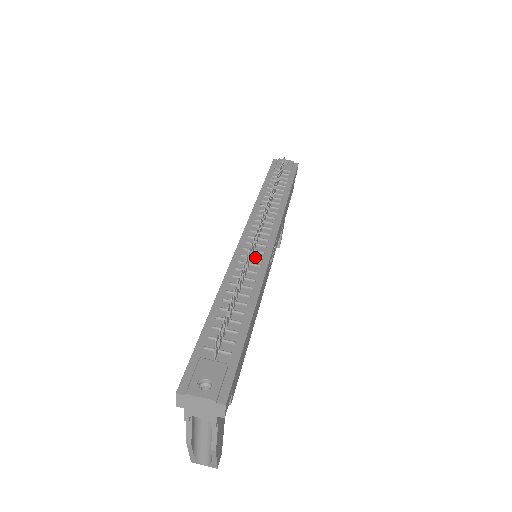
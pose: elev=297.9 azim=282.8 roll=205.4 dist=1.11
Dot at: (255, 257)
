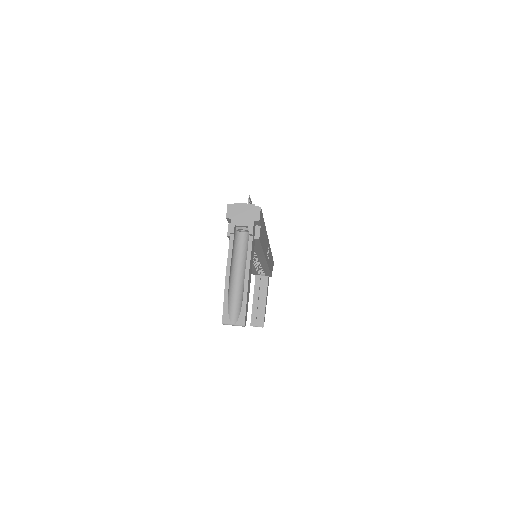
Dot at: occluded
